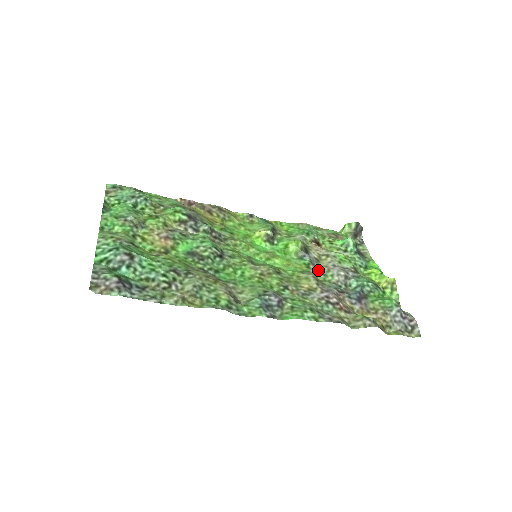
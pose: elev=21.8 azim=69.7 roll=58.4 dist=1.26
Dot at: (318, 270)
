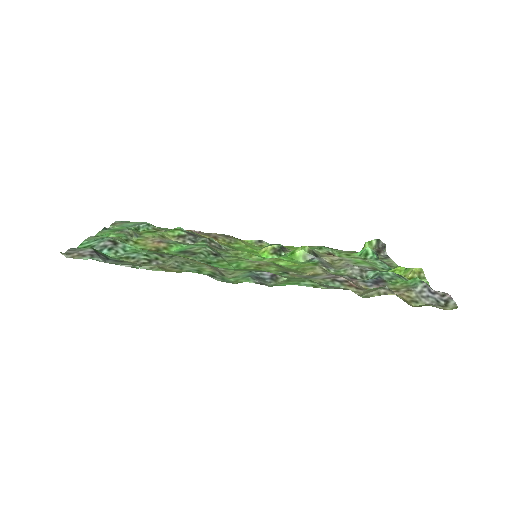
Dot at: (328, 267)
